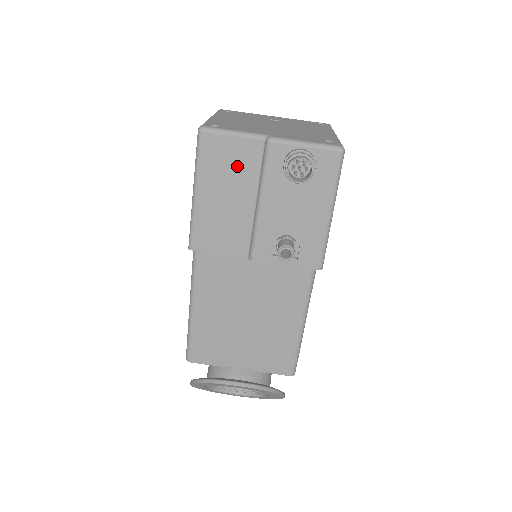
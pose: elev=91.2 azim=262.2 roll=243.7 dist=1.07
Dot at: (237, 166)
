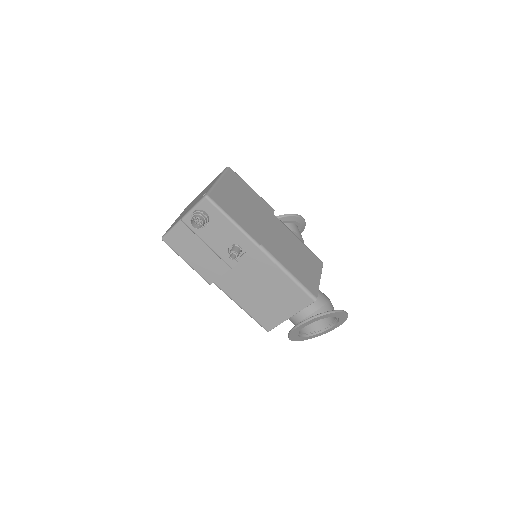
Dot at: (186, 239)
